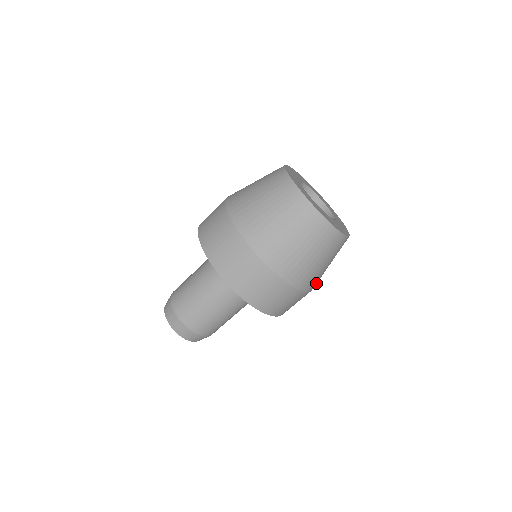
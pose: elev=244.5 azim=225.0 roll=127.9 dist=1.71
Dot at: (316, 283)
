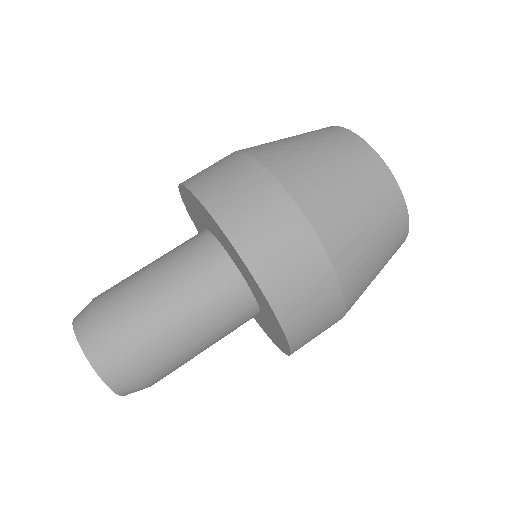
Dot at: (354, 298)
